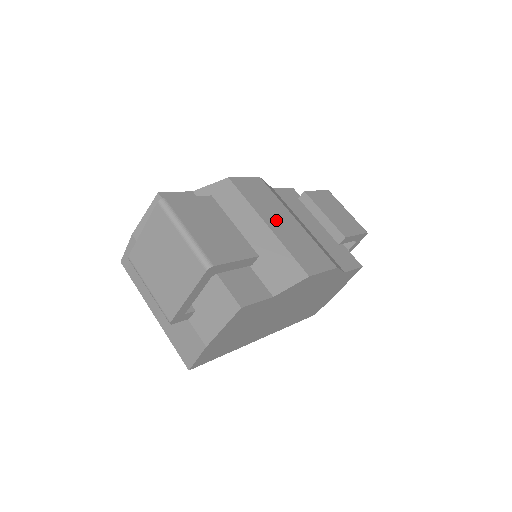
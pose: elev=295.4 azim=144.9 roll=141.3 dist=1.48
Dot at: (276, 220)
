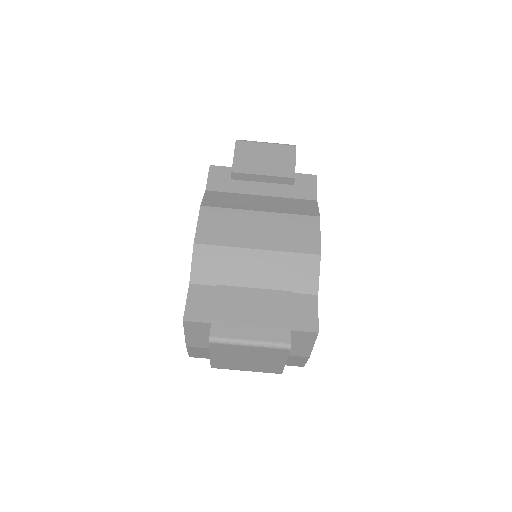
Dot at: (255, 235)
